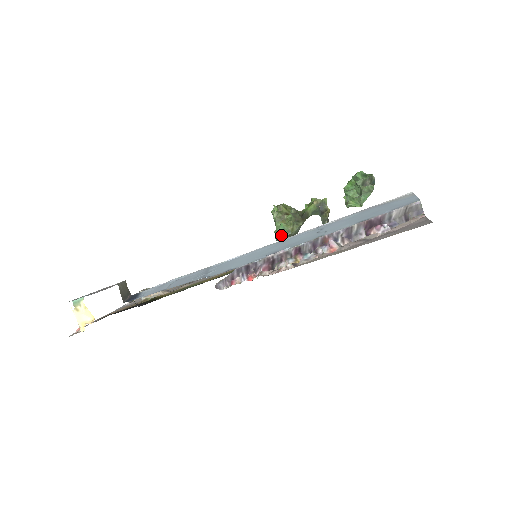
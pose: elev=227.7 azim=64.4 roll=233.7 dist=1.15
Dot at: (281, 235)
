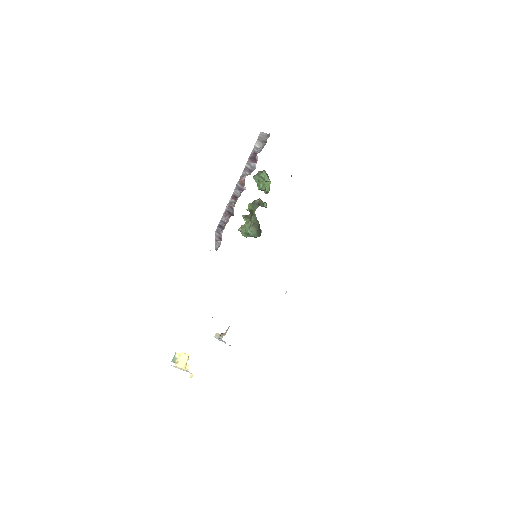
Dot at: (250, 229)
